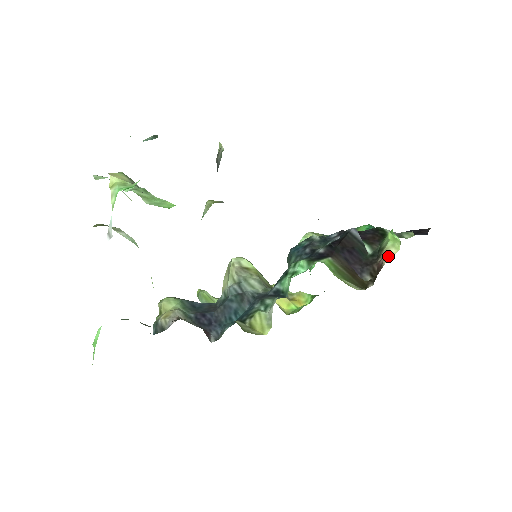
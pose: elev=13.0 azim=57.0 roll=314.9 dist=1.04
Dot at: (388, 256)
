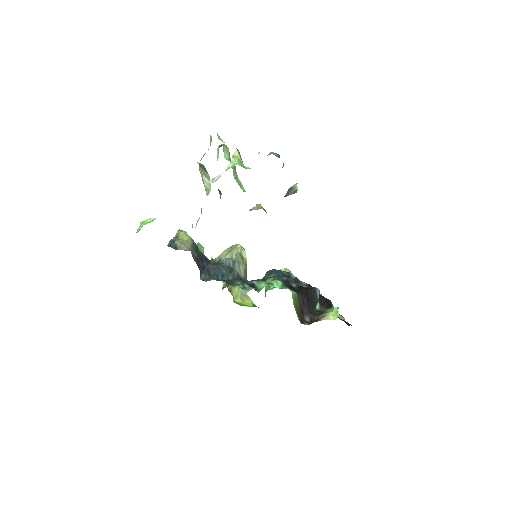
Dot at: (327, 318)
